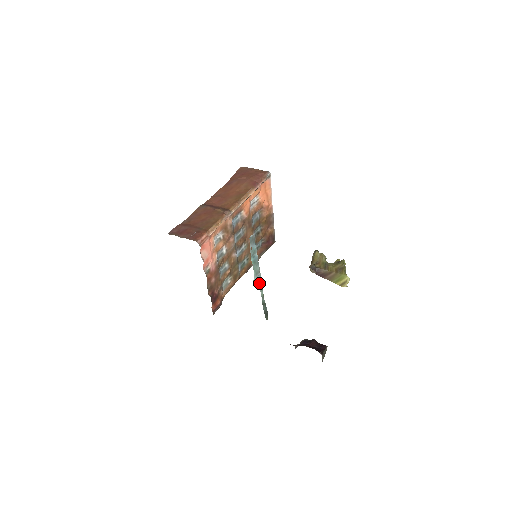
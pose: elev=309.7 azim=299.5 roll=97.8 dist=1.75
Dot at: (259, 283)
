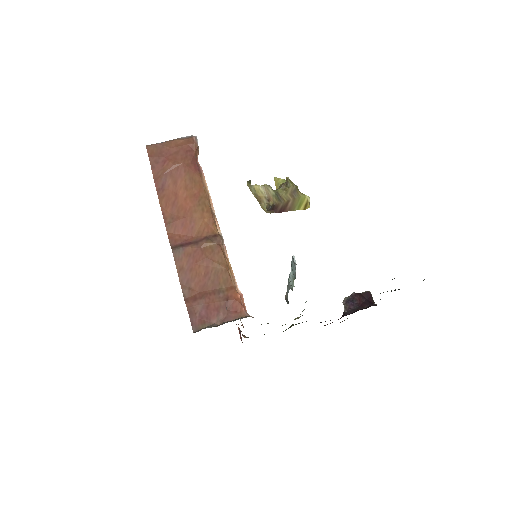
Dot at: (289, 286)
